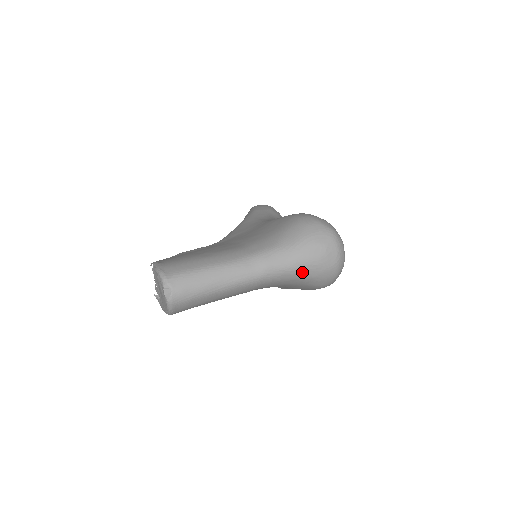
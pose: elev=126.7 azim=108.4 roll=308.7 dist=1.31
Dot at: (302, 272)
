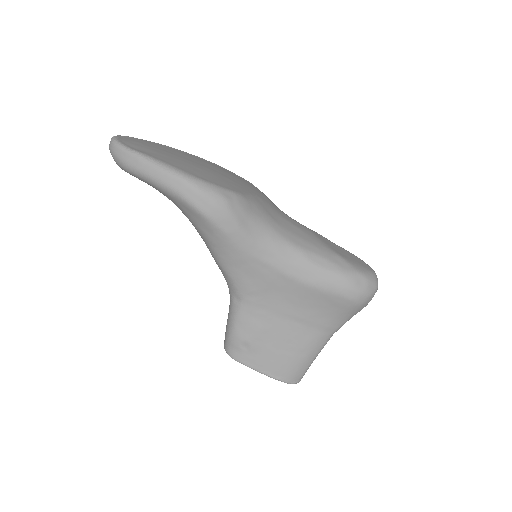
Dot at: occluded
